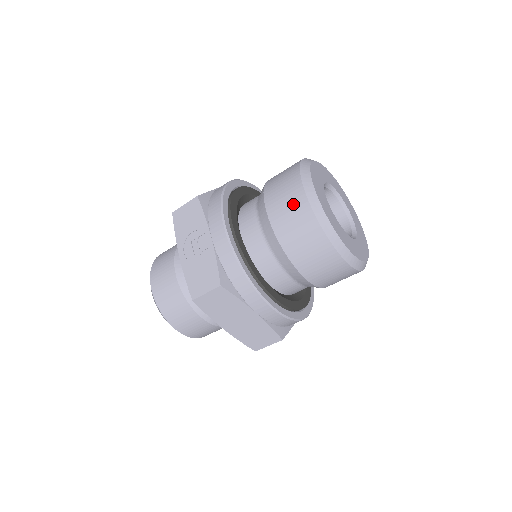
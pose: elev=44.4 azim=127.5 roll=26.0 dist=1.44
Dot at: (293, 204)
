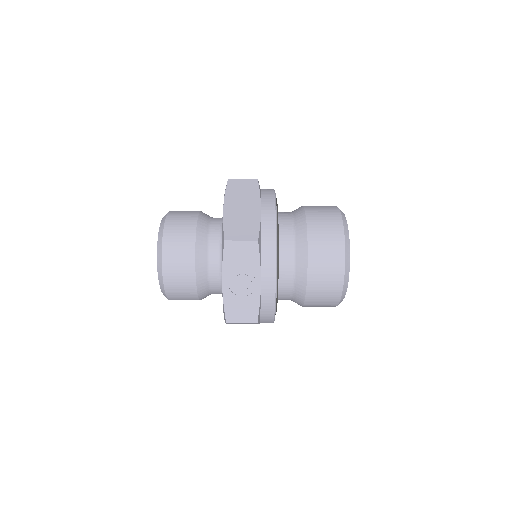
Dot at: (332, 277)
